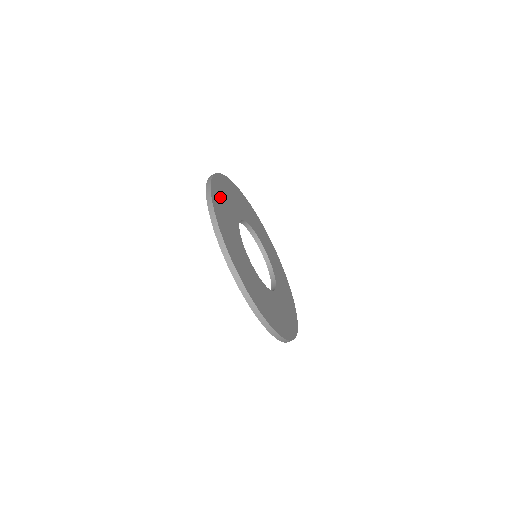
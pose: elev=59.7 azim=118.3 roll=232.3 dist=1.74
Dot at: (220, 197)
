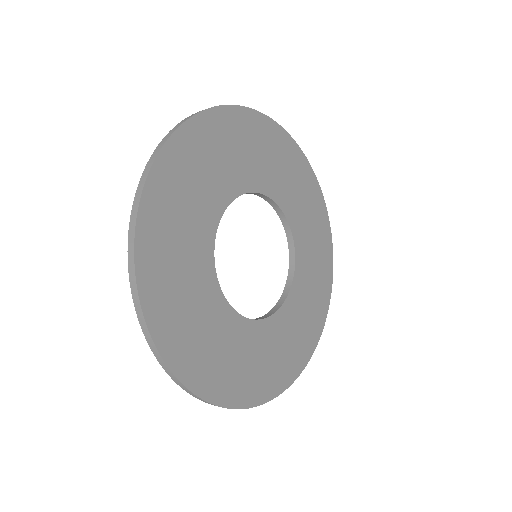
Dot at: (173, 313)
